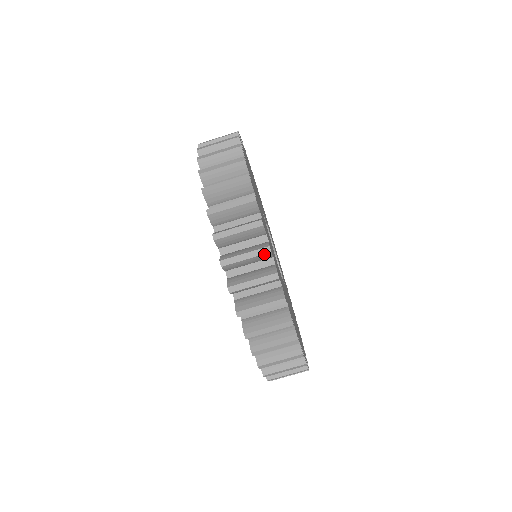
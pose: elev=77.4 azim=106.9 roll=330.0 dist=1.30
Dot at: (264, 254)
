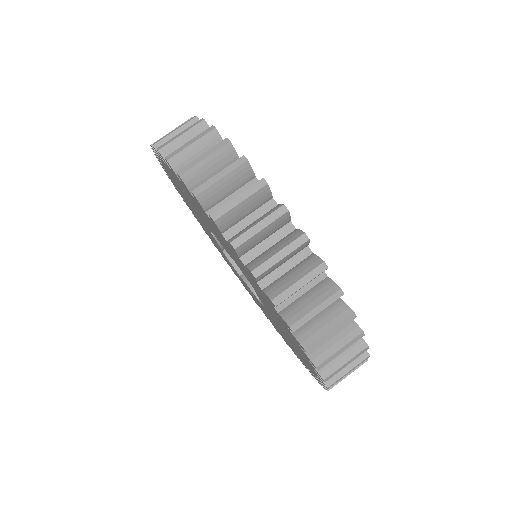
Dot at: (260, 189)
